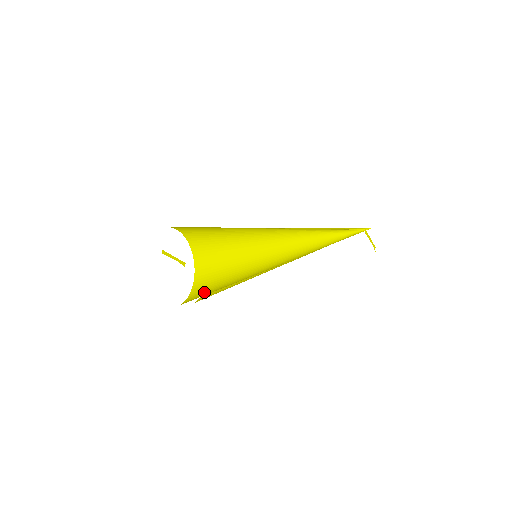
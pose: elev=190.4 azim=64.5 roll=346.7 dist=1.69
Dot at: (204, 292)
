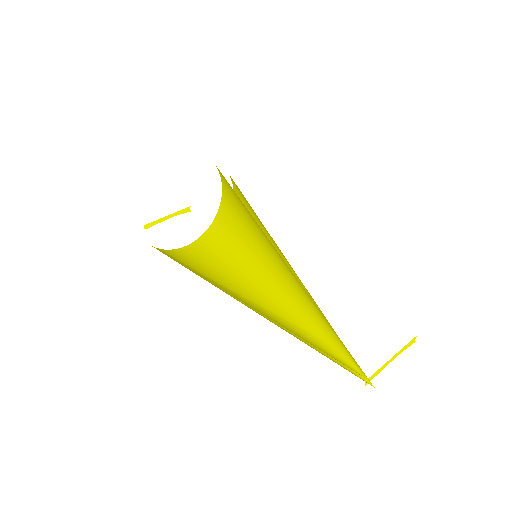
Dot at: (226, 228)
